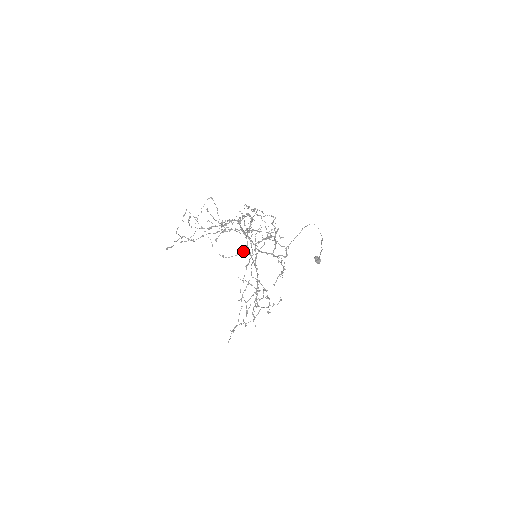
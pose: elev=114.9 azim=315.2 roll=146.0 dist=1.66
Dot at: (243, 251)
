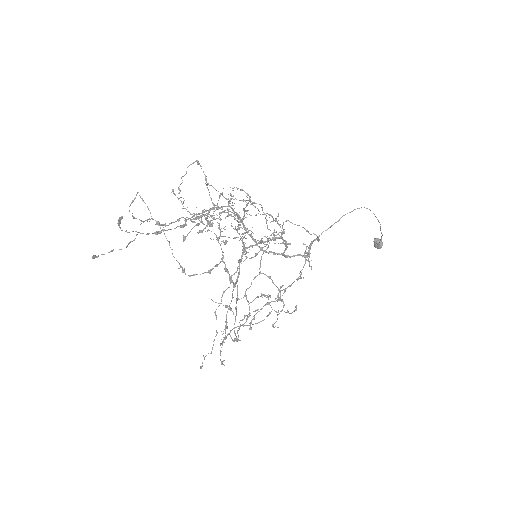
Dot at: occluded
